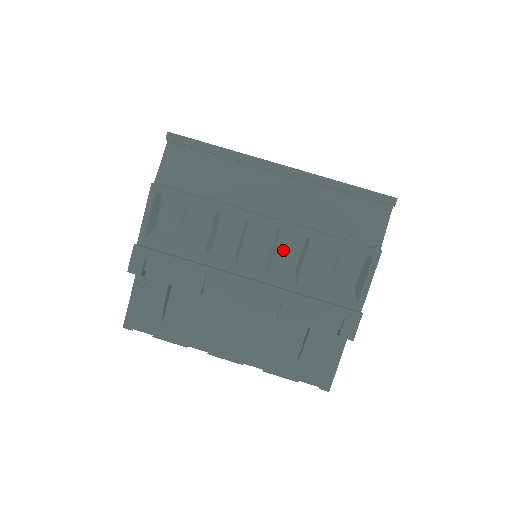
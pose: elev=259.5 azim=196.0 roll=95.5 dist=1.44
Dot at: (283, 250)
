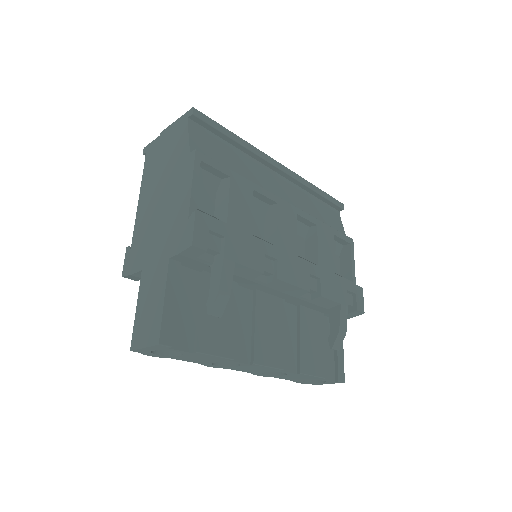
Dot at: occluded
